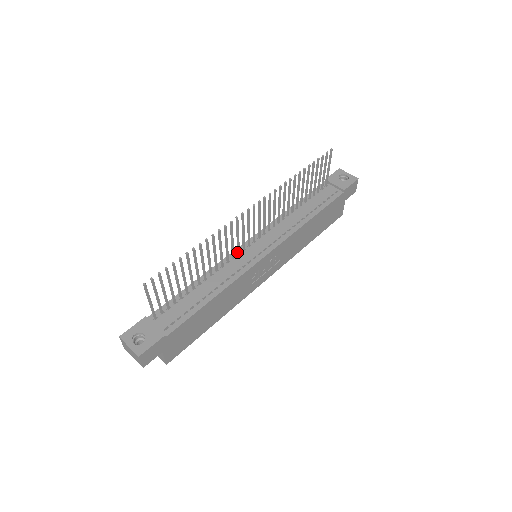
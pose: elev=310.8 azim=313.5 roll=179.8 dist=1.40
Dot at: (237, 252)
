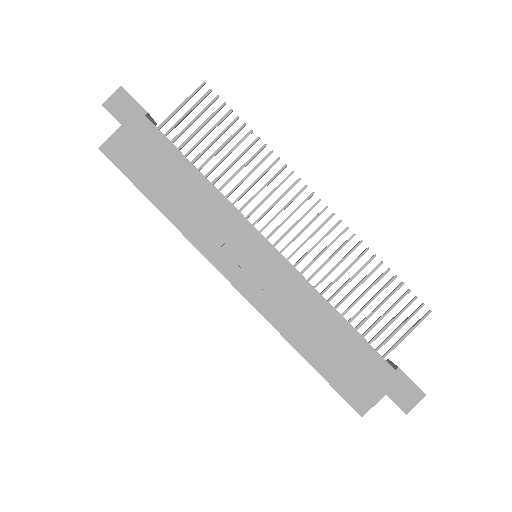
Dot at: (254, 223)
